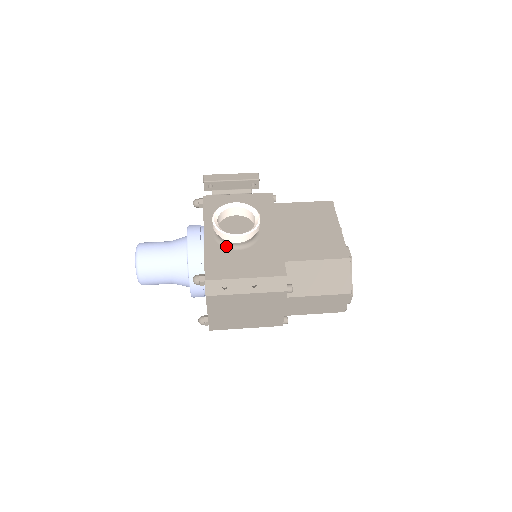
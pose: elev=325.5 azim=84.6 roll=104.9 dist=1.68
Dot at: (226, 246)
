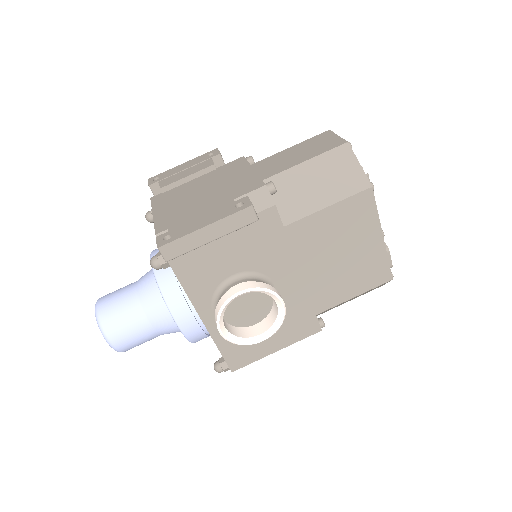
Dot at: occluded
